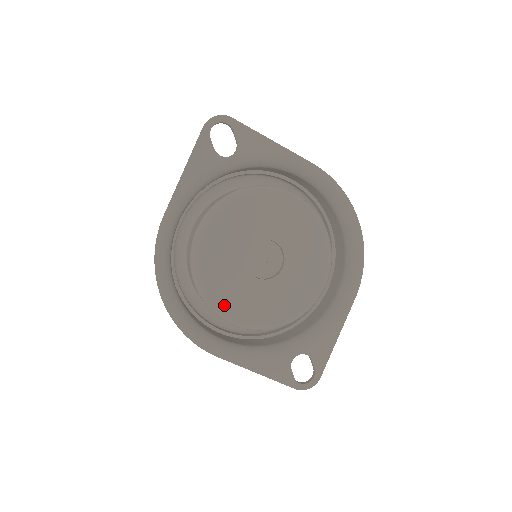
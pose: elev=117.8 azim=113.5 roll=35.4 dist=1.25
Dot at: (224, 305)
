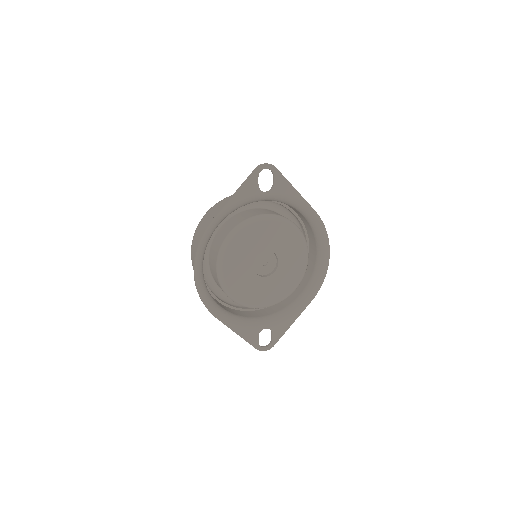
Dot at: (231, 286)
